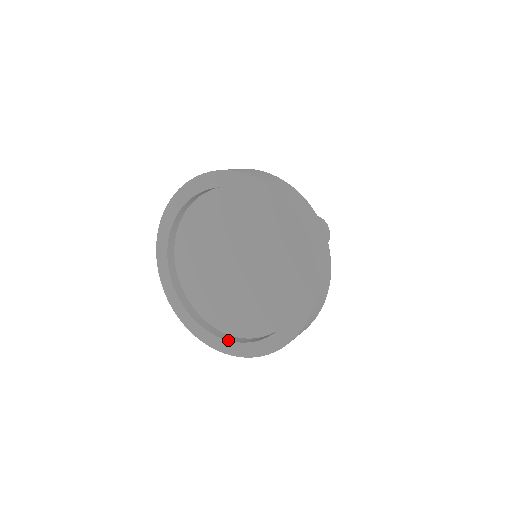
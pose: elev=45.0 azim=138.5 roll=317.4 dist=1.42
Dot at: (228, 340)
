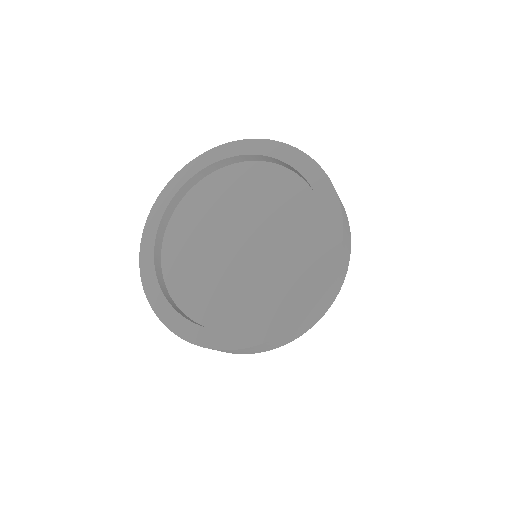
Dot at: occluded
